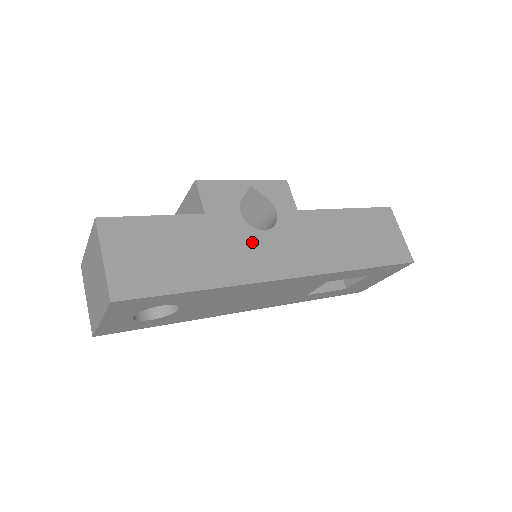
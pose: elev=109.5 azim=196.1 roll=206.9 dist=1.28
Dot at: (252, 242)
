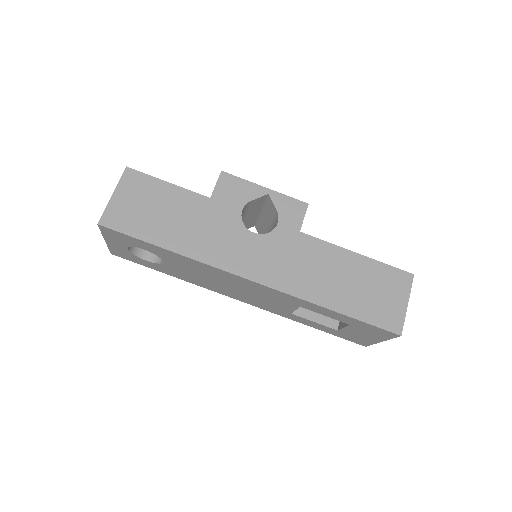
Dot at: (235, 236)
